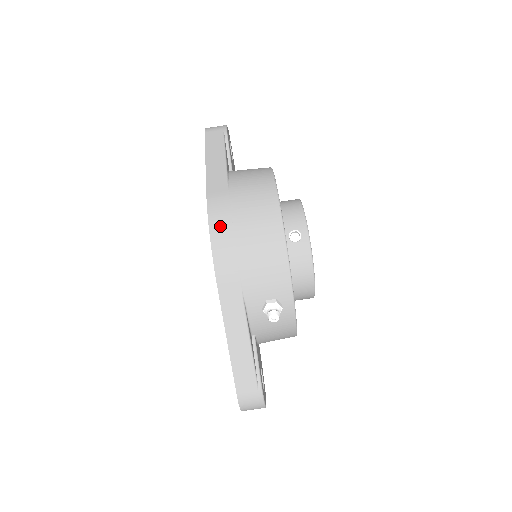
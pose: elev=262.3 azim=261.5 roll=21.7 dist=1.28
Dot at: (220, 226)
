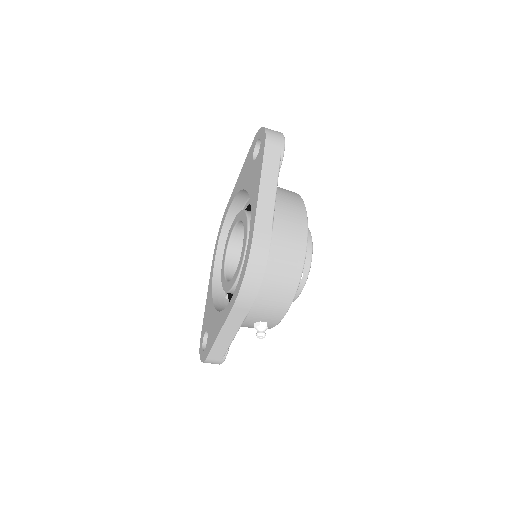
Dot at: (255, 268)
